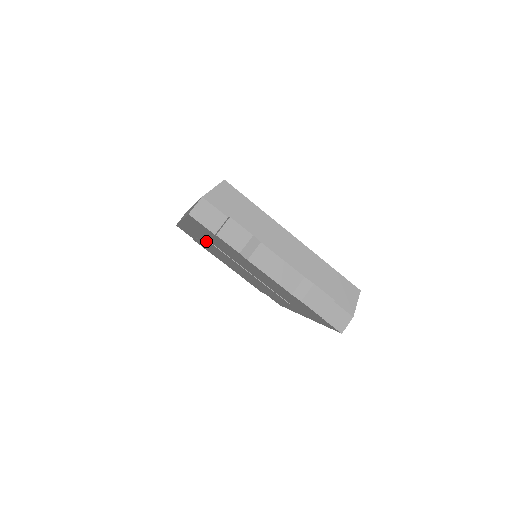
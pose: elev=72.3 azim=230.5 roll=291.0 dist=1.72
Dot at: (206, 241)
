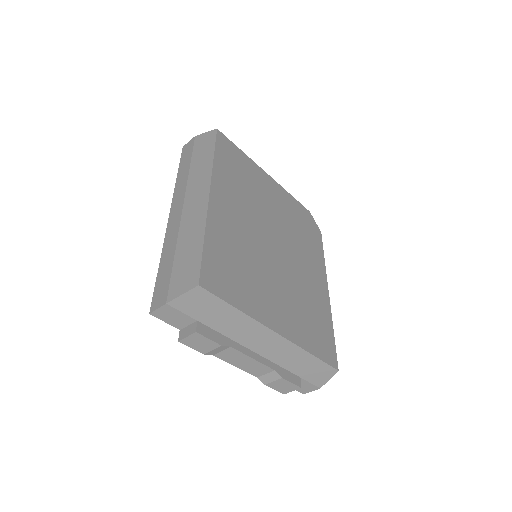
Dot at: occluded
